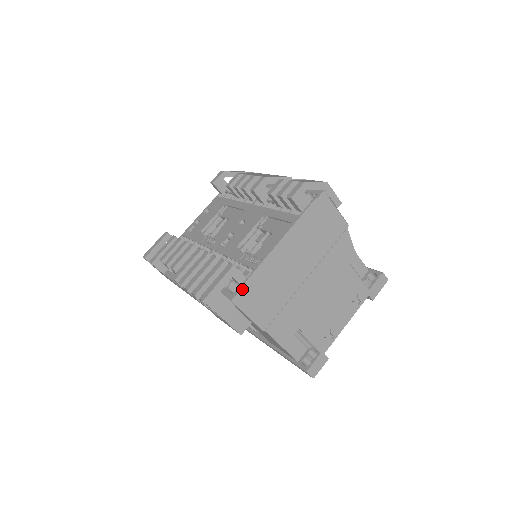
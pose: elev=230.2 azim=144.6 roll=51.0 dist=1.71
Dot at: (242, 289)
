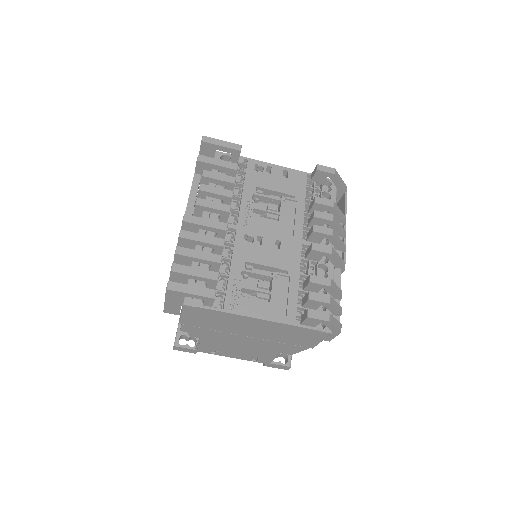
Dot at: (200, 308)
